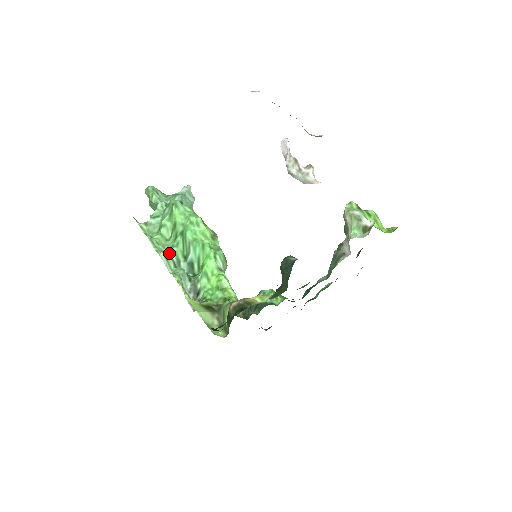
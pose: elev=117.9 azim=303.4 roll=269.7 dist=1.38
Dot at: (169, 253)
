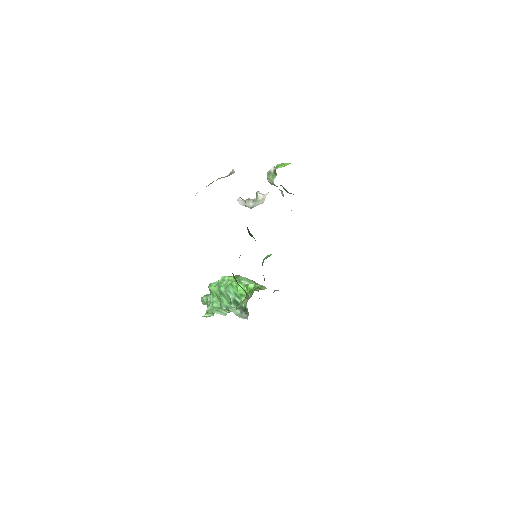
Dot at: occluded
